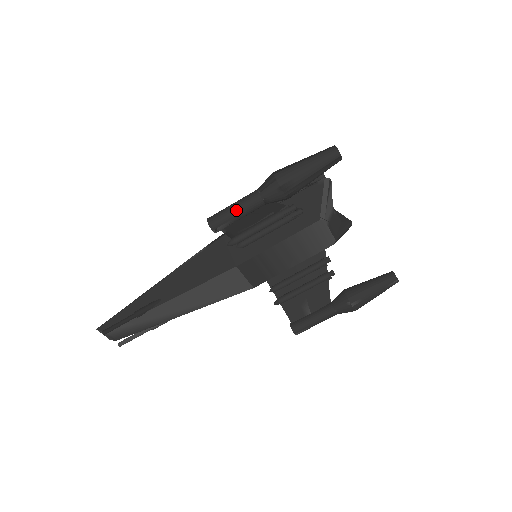
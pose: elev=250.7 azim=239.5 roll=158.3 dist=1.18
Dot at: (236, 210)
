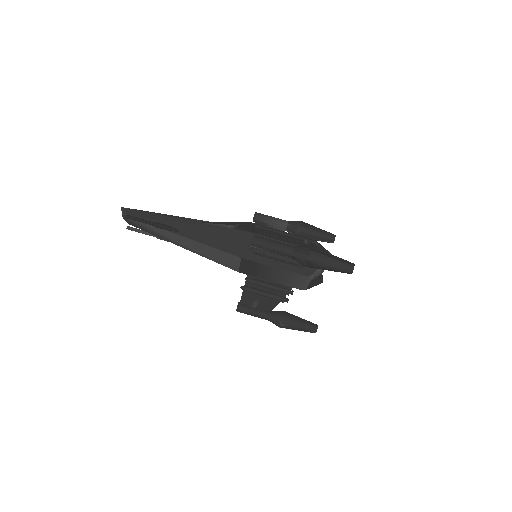
Dot at: (274, 248)
